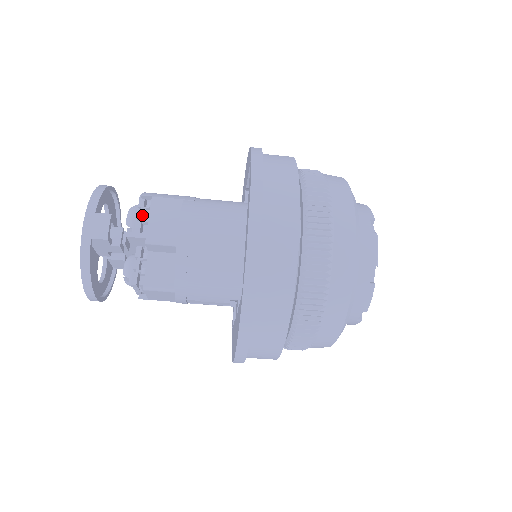
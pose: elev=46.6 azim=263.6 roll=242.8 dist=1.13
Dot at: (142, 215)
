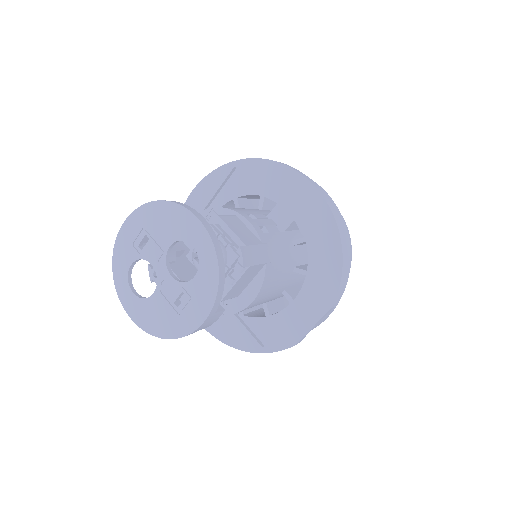
Dot at: (227, 272)
